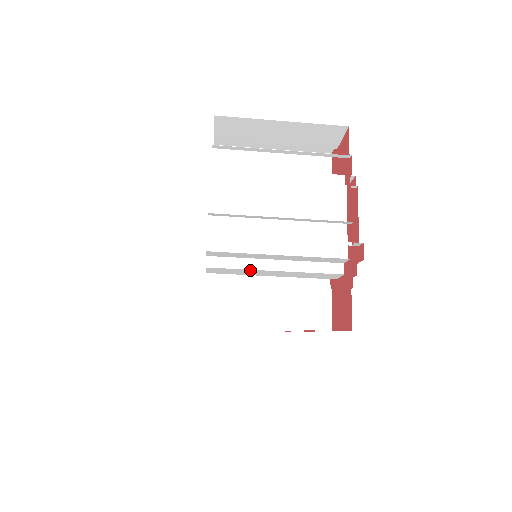
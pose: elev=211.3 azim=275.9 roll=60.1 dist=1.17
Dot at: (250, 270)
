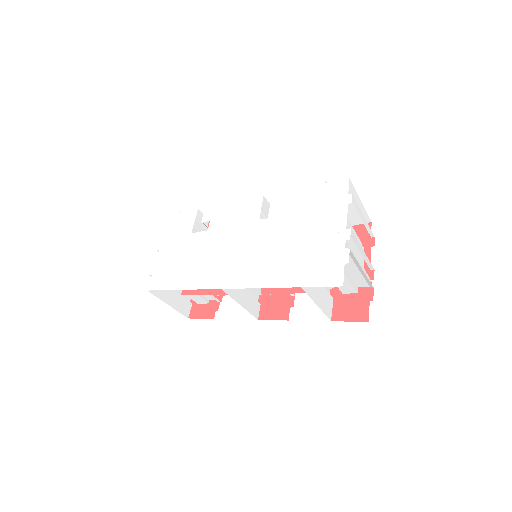
Dot at: occluded
